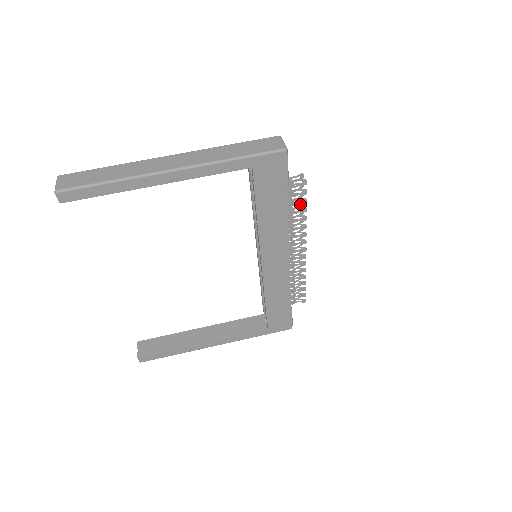
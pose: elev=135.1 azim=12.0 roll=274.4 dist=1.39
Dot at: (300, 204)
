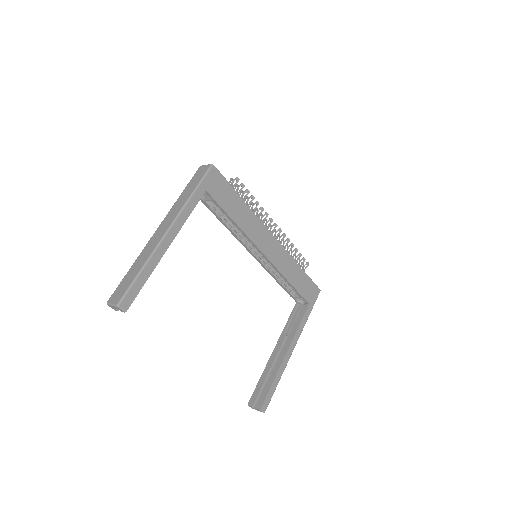
Dot at: (247, 199)
